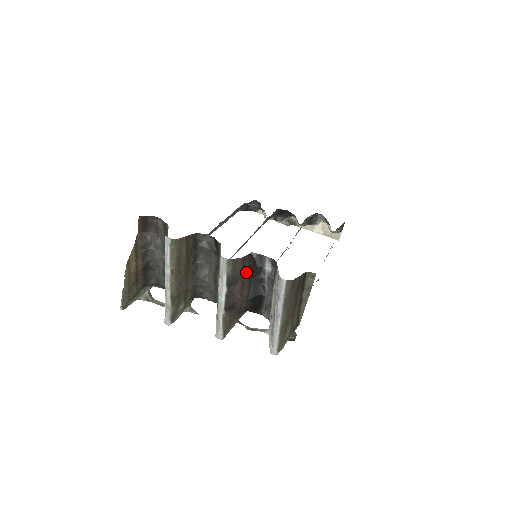
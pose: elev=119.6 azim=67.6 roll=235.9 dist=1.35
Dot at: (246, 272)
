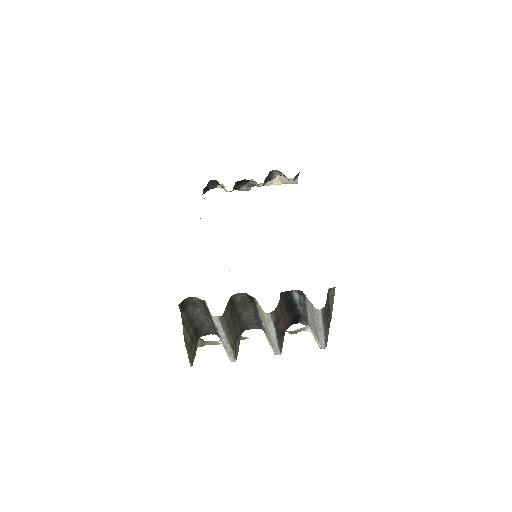
Dot at: (283, 309)
